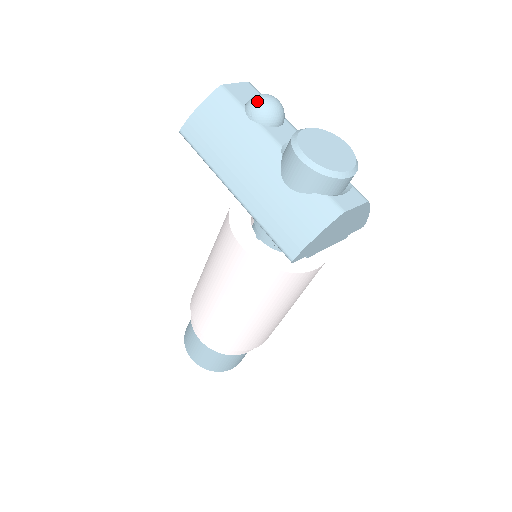
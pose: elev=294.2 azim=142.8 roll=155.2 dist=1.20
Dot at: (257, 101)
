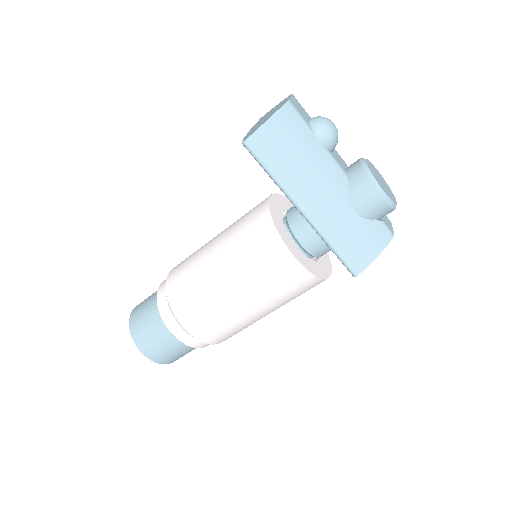
Dot at: (328, 127)
